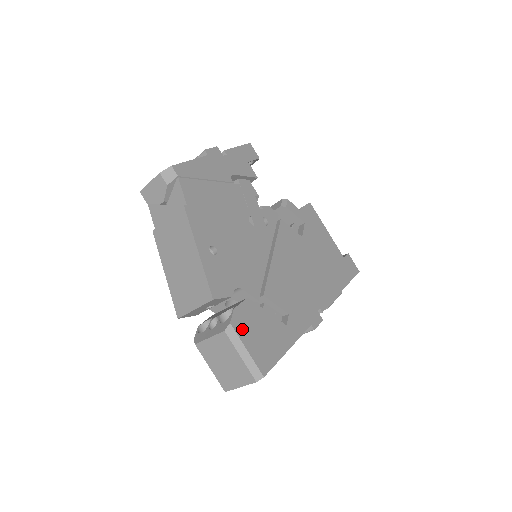
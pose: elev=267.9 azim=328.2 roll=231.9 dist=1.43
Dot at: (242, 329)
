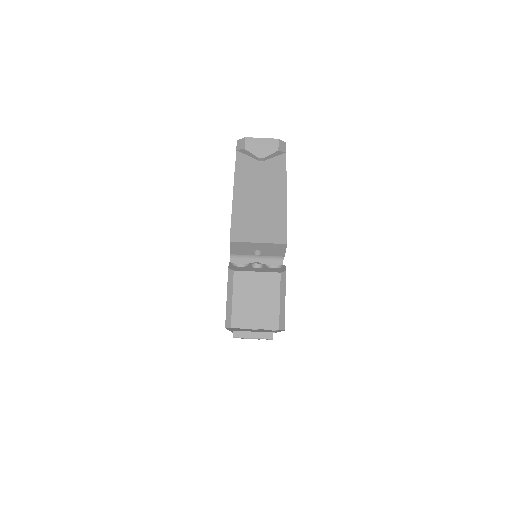
Dot at: occluded
